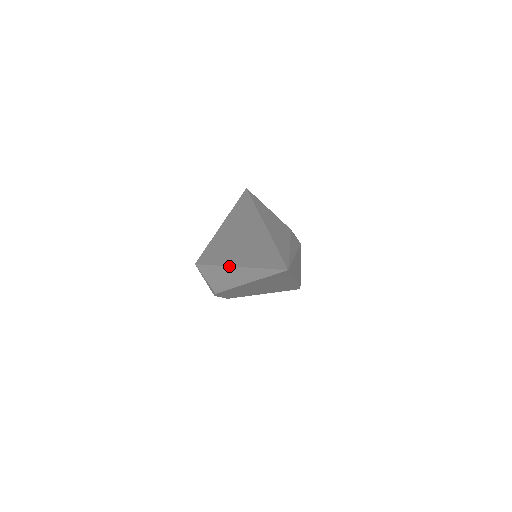
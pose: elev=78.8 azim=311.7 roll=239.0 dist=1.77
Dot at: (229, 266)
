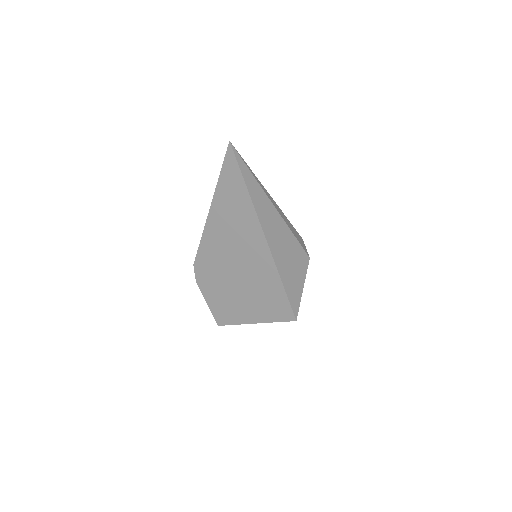
Dot at: occluded
